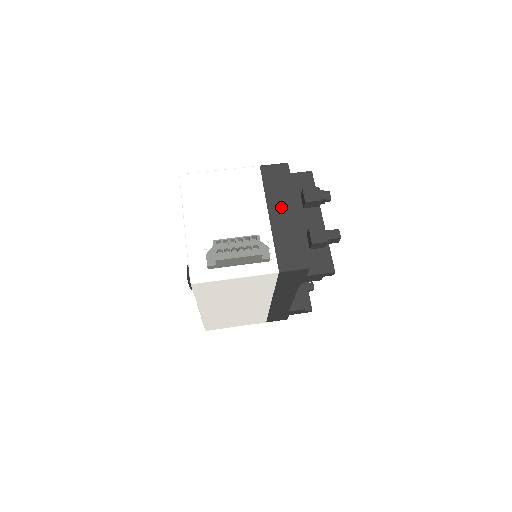
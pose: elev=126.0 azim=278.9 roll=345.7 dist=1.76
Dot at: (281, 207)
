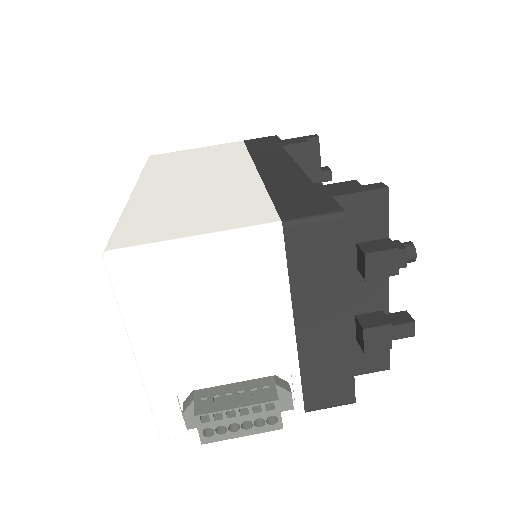
Dot at: (320, 312)
